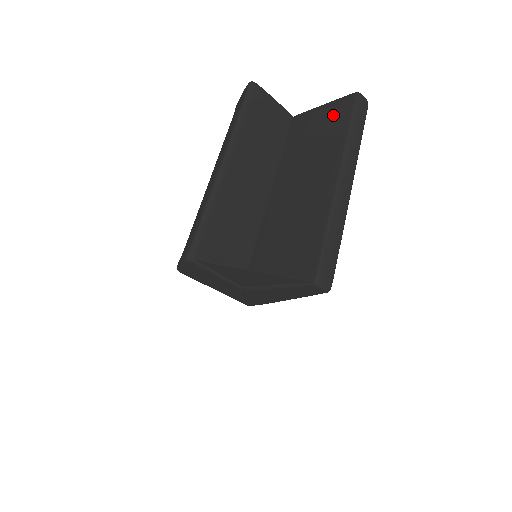
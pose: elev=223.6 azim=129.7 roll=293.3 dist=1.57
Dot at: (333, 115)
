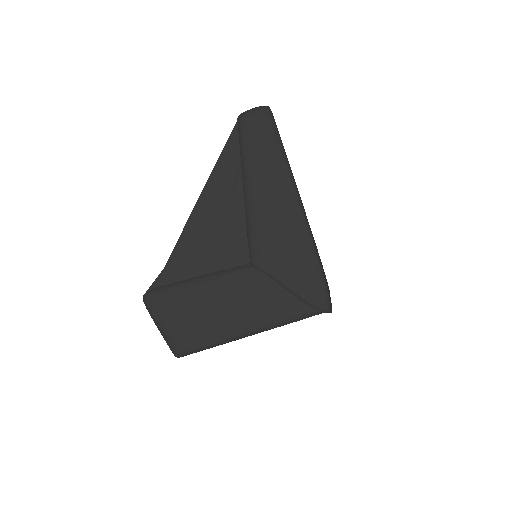
Dot at: occluded
